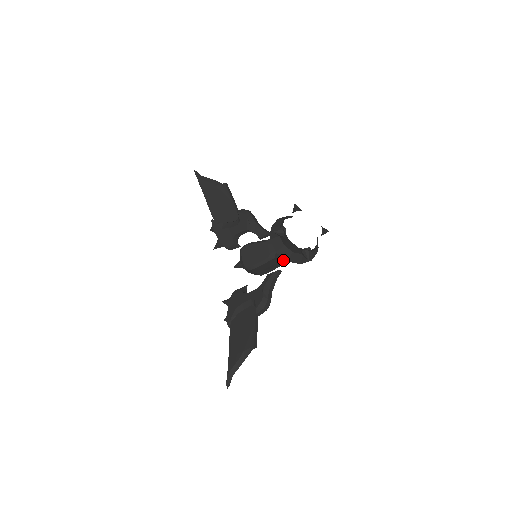
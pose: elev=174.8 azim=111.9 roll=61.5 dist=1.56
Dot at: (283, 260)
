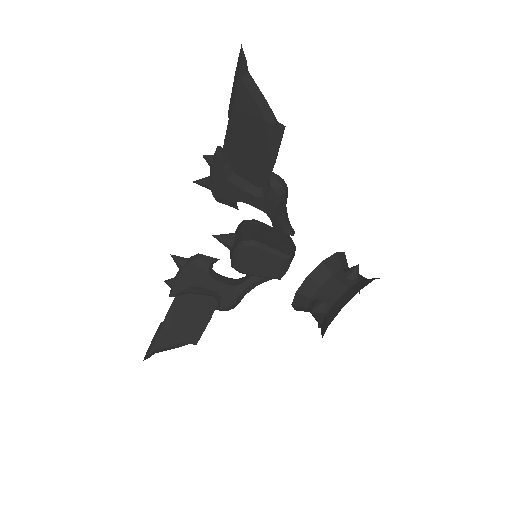
Dot at: occluded
